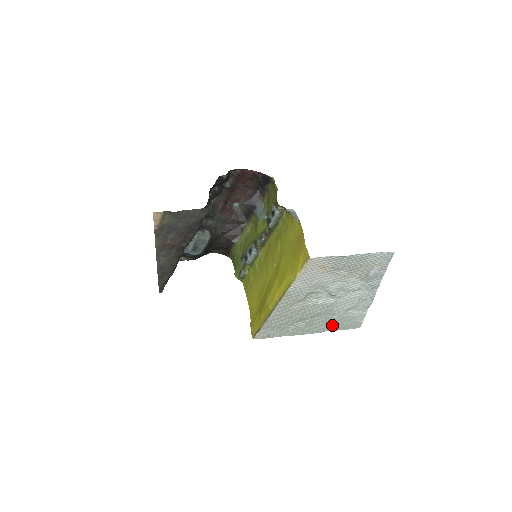
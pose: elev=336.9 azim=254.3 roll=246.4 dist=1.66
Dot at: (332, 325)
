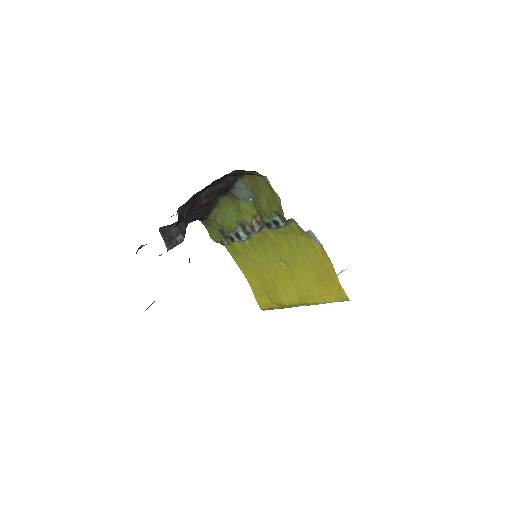
Dot at: occluded
